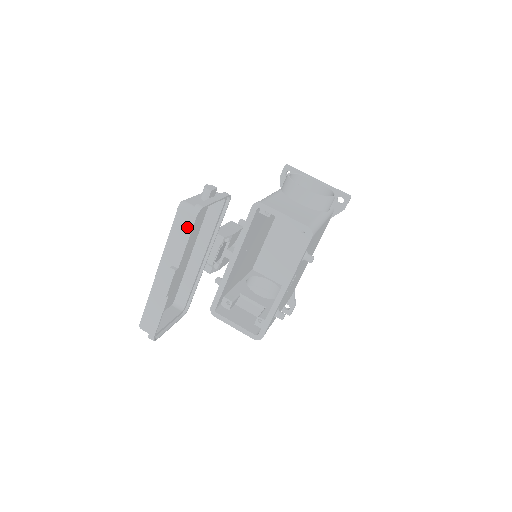
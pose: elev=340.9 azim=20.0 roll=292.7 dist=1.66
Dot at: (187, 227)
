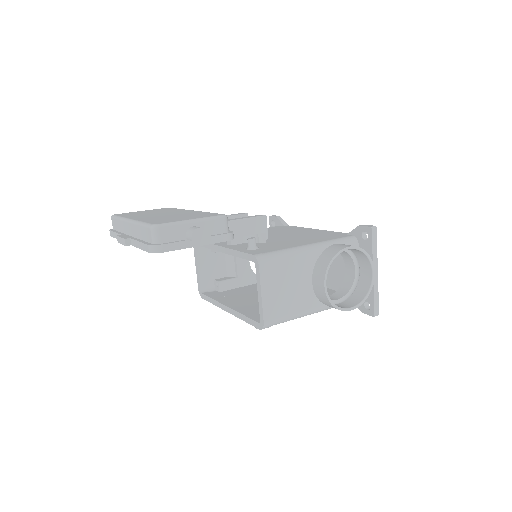
Dot at: (144, 245)
